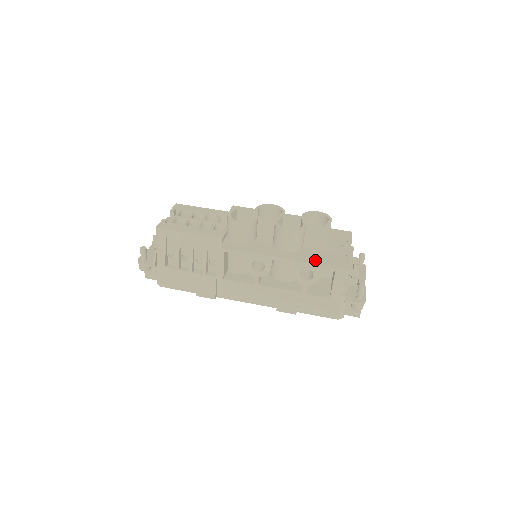
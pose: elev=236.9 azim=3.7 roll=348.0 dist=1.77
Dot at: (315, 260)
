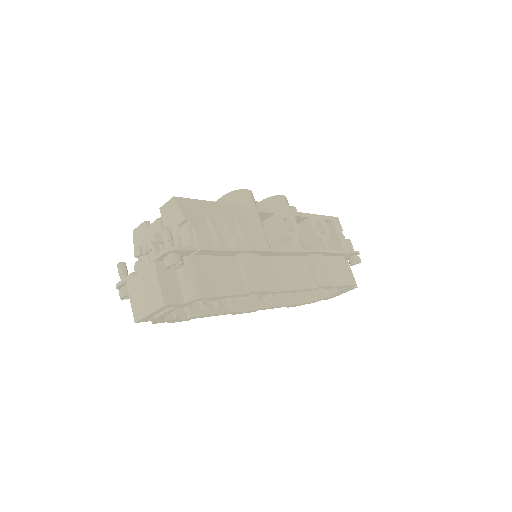
Dot at: occluded
